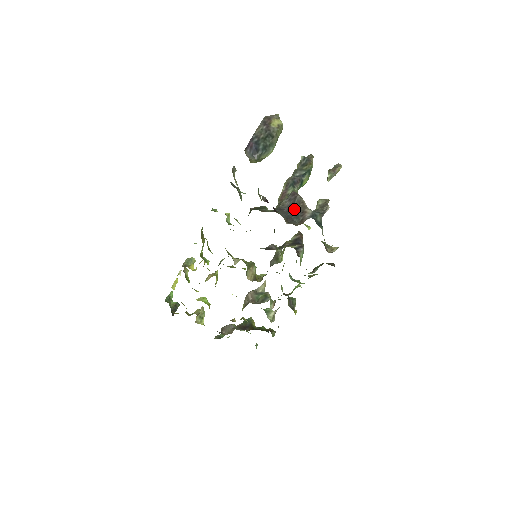
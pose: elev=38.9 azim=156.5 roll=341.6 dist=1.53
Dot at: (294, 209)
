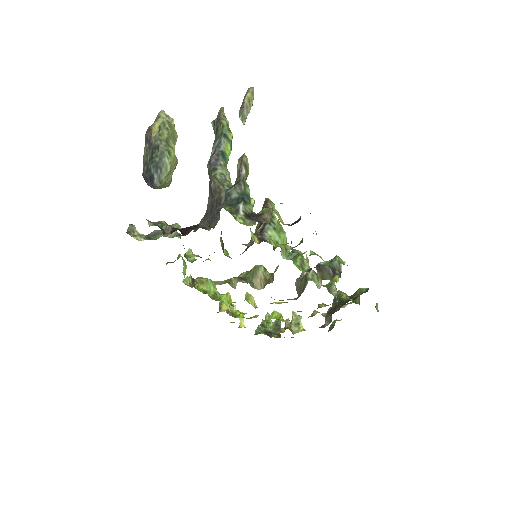
Dot at: (214, 204)
